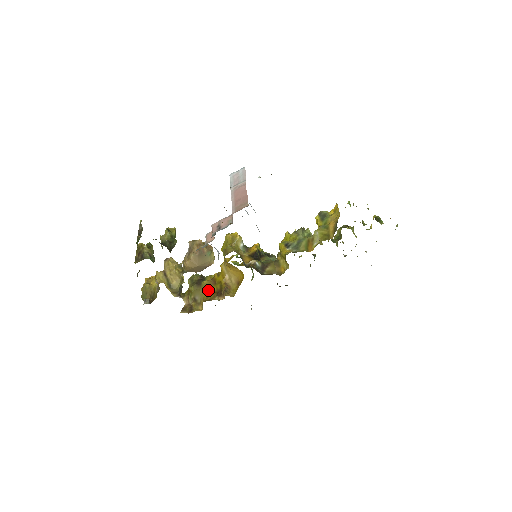
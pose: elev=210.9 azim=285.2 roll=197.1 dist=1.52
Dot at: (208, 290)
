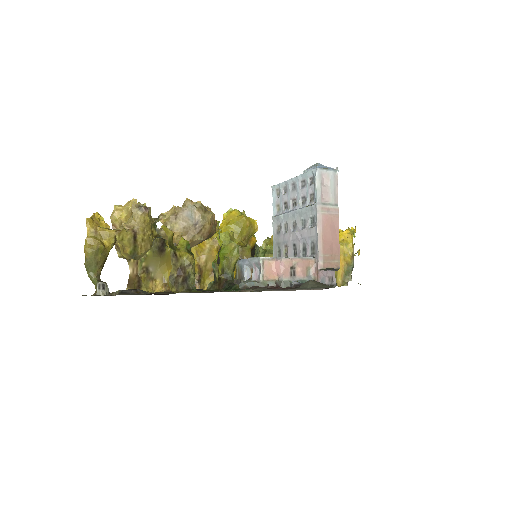
Dot at: occluded
